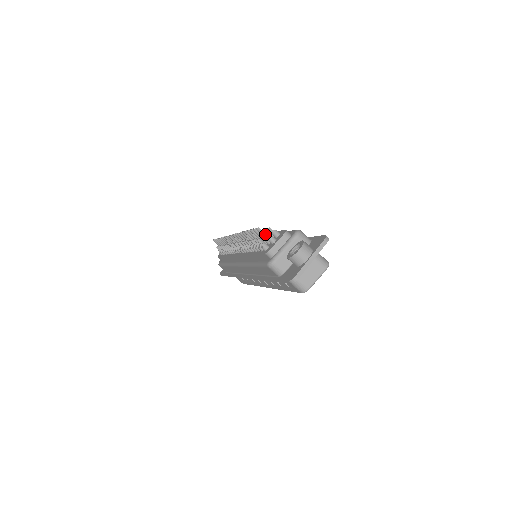
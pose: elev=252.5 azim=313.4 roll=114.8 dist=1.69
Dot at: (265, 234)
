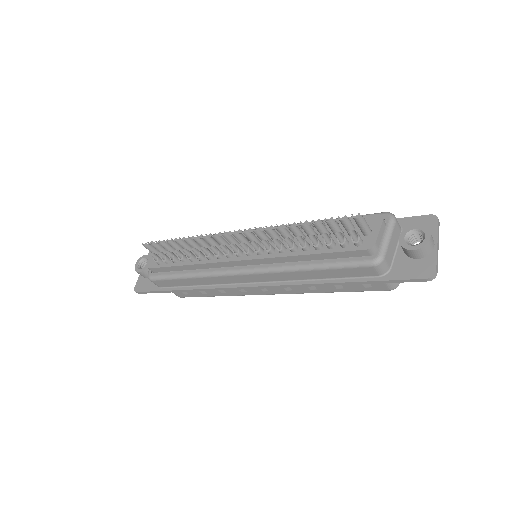
Dot at: (365, 223)
